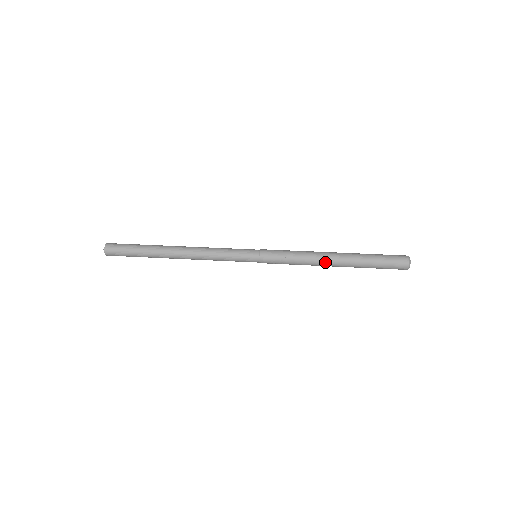
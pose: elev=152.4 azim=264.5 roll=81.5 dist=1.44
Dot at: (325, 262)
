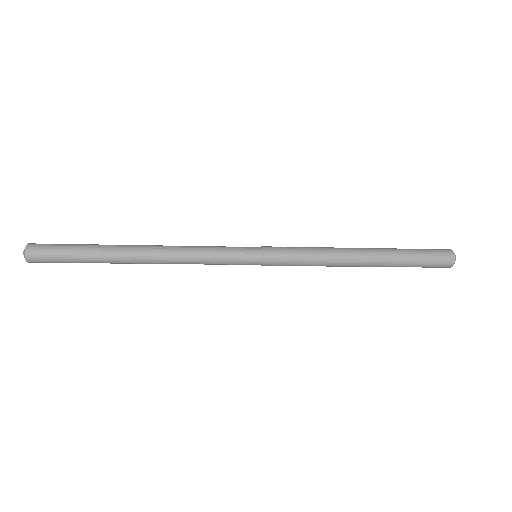
Dot at: (349, 249)
